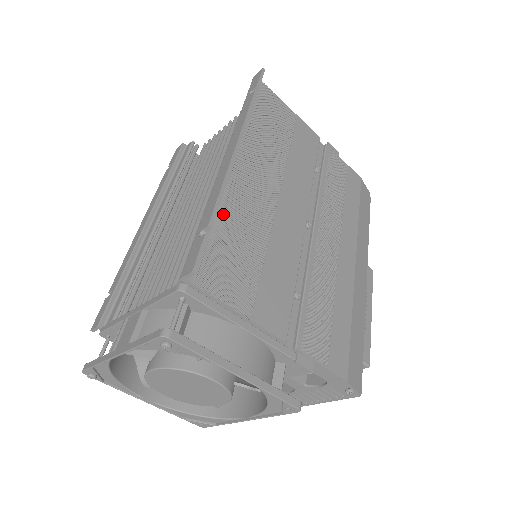
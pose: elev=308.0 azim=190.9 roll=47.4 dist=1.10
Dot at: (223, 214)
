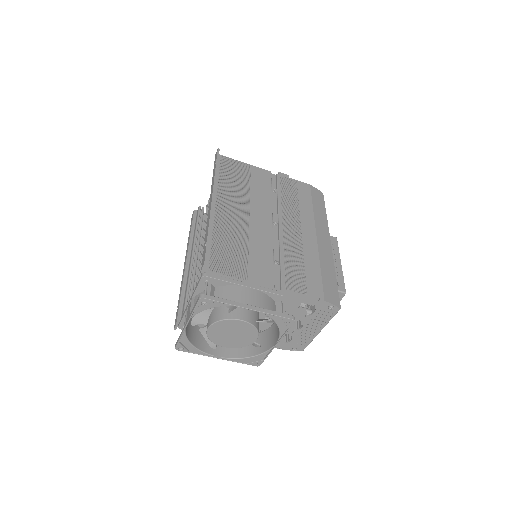
Dot at: (216, 234)
